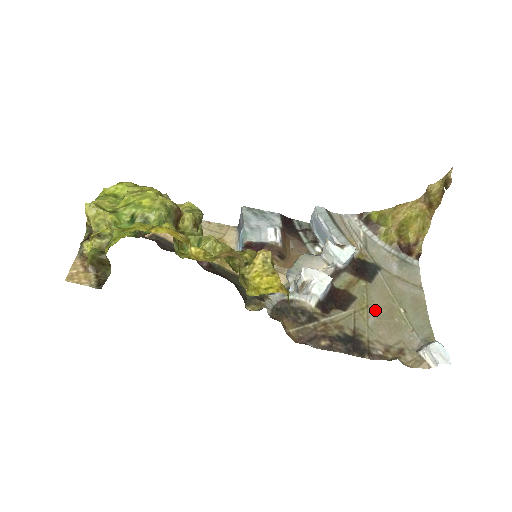
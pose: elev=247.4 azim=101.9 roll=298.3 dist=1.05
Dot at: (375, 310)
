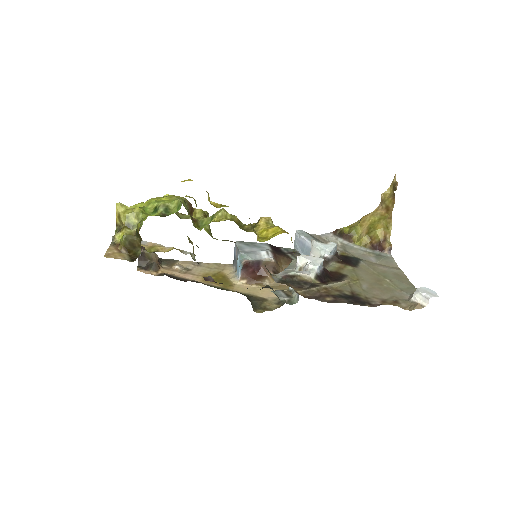
Dot at: (365, 281)
